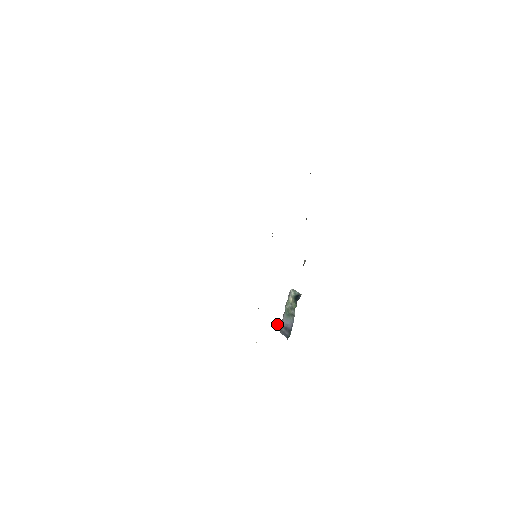
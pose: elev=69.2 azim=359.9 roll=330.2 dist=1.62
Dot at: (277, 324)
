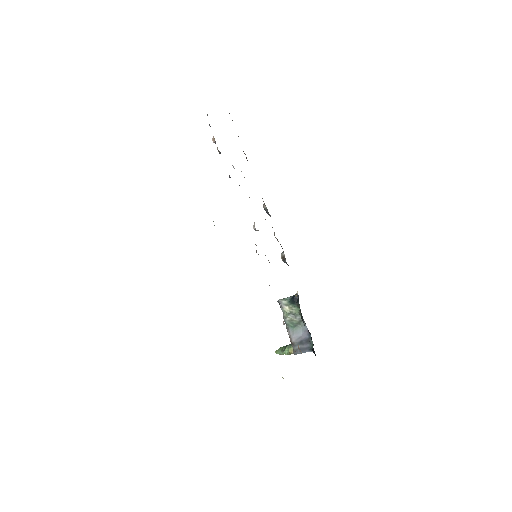
Dot at: (281, 353)
